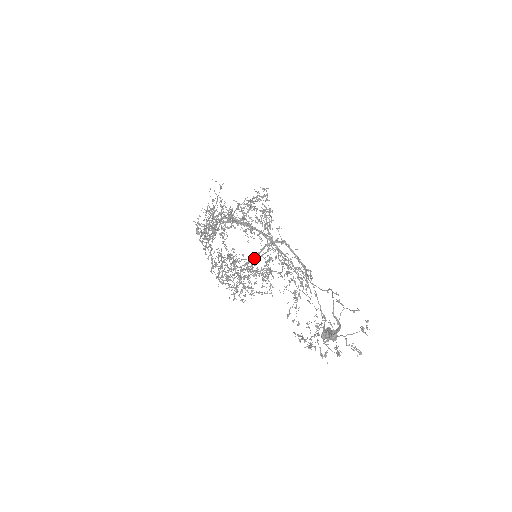
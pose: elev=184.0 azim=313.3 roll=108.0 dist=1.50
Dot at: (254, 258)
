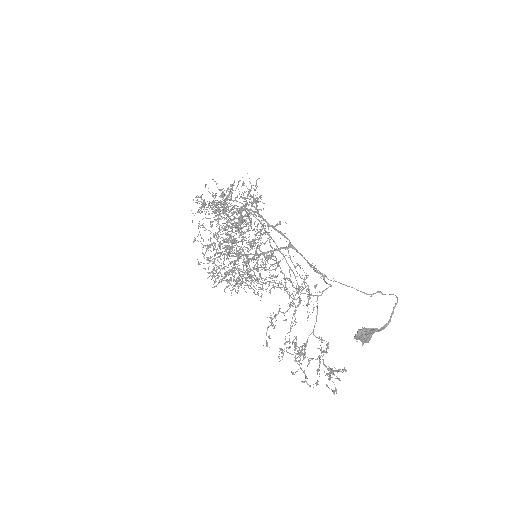
Dot at: (262, 254)
